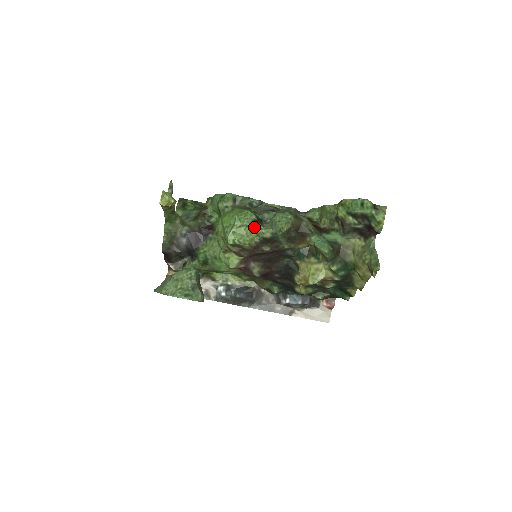
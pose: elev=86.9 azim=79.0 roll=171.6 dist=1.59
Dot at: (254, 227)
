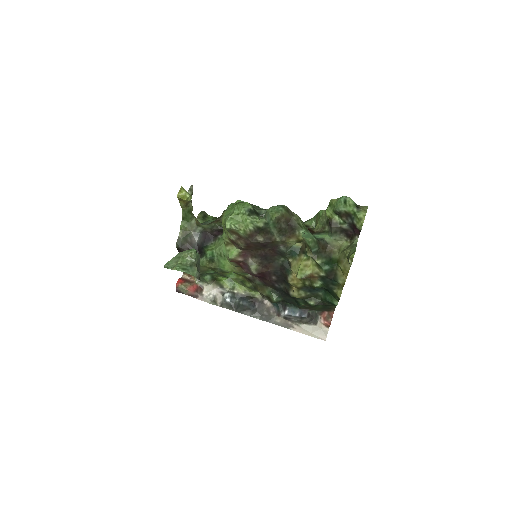
Dot at: (249, 215)
